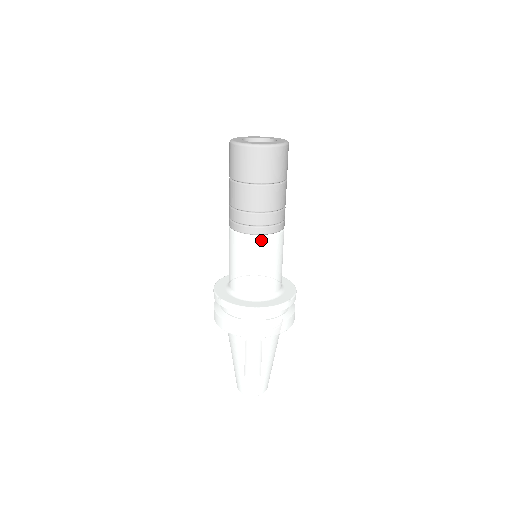
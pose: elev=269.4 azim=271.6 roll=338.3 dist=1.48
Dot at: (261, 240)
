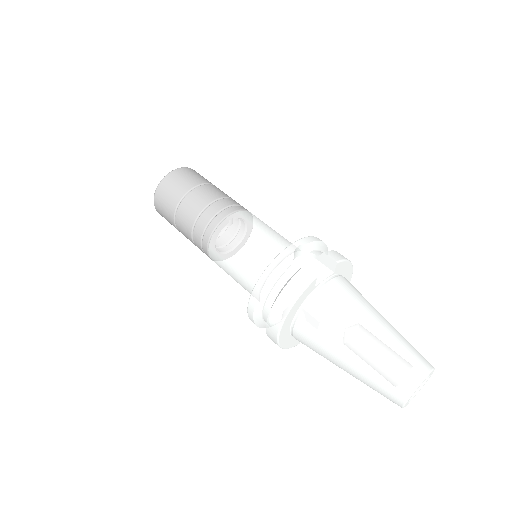
Dot at: (240, 214)
